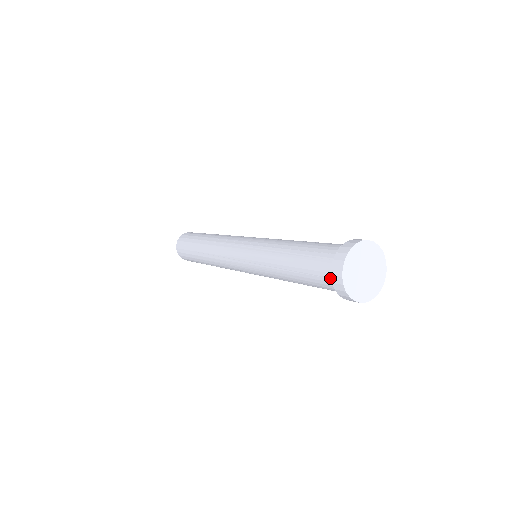
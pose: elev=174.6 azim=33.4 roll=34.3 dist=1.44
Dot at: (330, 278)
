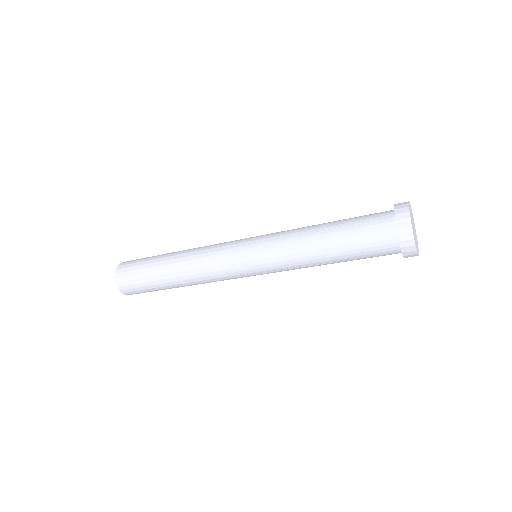
Dot at: (387, 218)
